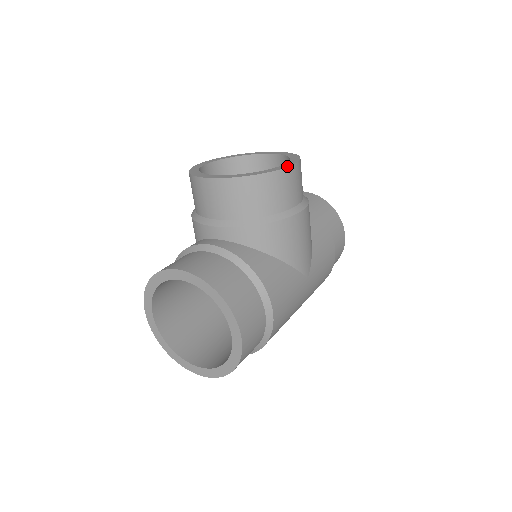
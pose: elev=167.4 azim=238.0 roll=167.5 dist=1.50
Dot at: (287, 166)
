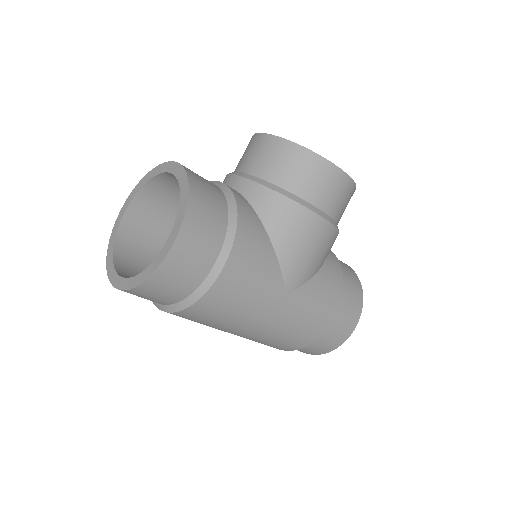
Dot at: (337, 166)
